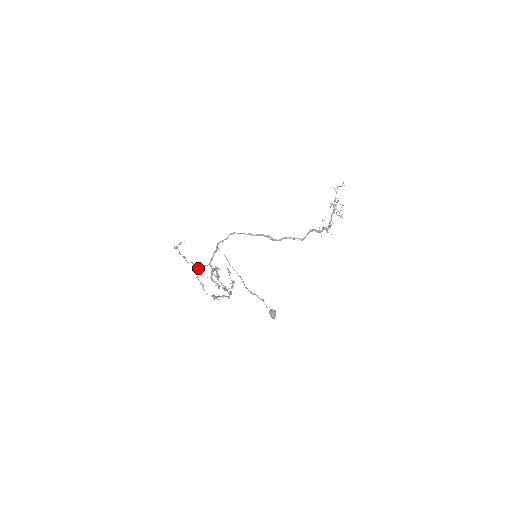
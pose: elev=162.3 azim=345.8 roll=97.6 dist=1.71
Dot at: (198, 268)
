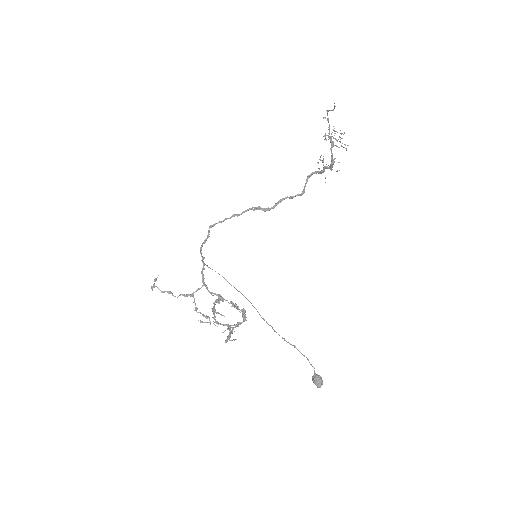
Dot at: occluded
